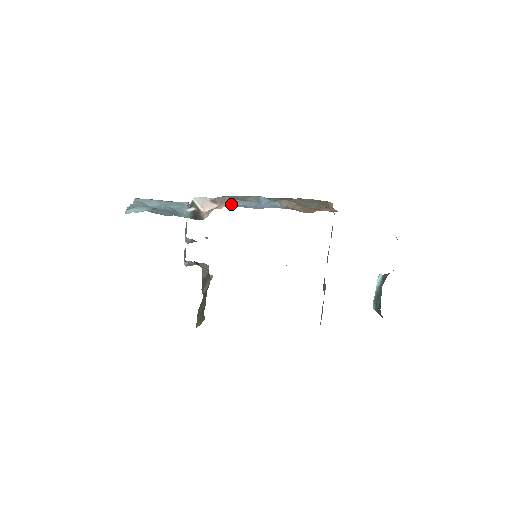
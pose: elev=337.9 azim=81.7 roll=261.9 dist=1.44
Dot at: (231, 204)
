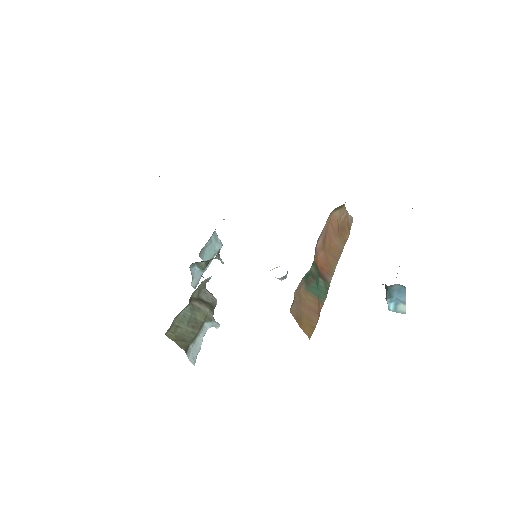
Dot at: occluded
